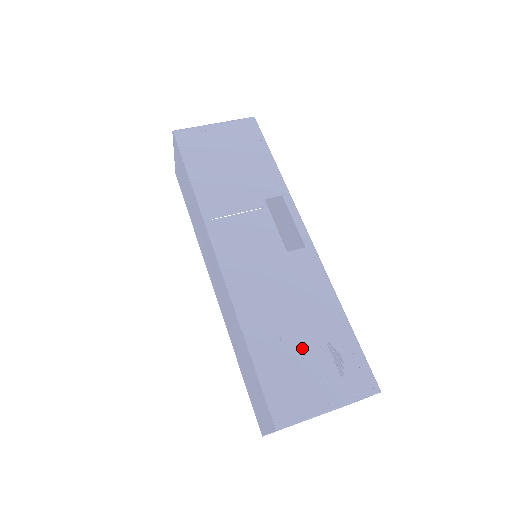
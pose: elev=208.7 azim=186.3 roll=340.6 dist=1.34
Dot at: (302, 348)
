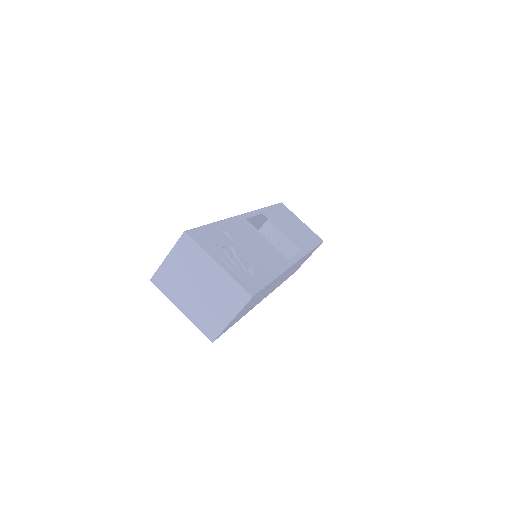
Dot at: (238, 251)
